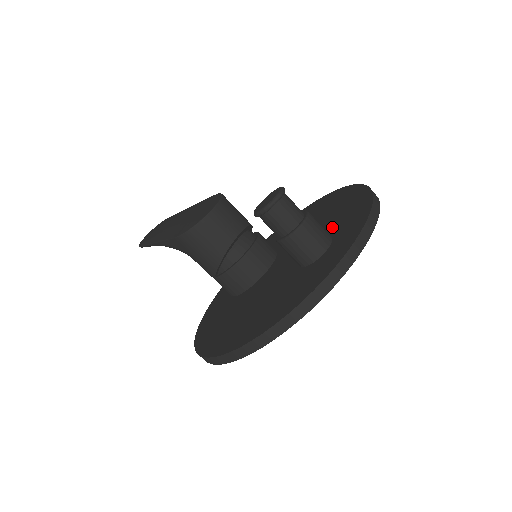
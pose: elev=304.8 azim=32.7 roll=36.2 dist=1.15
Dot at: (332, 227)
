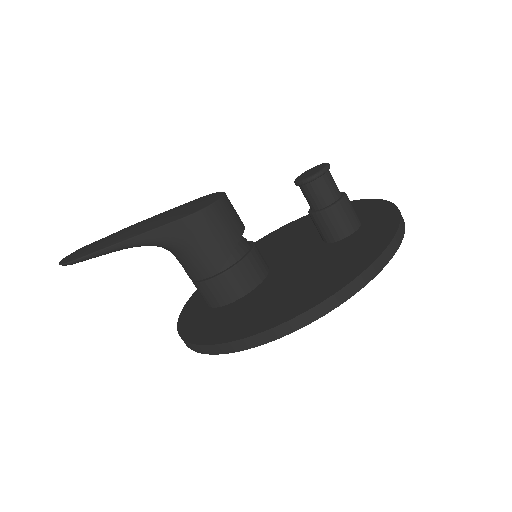
Dot at: occluded
